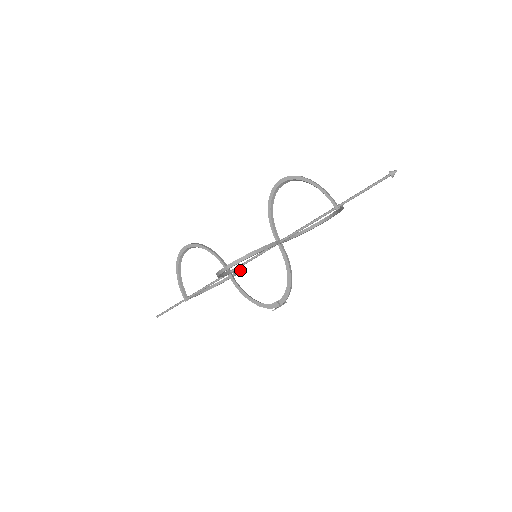
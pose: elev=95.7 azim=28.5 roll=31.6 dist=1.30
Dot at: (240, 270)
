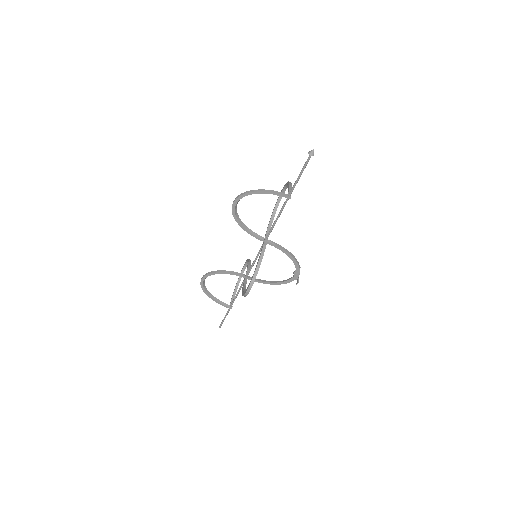
Dot at: (250, 264)
